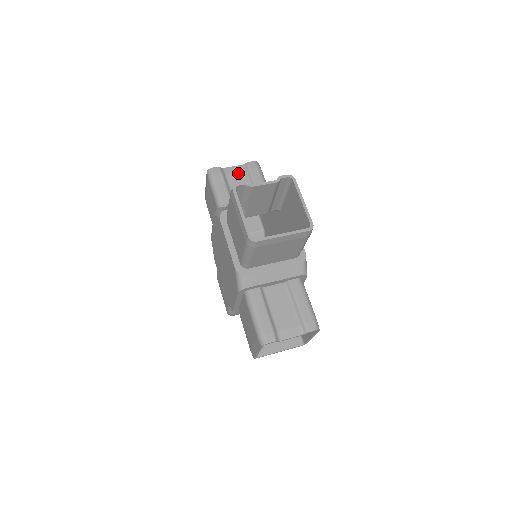
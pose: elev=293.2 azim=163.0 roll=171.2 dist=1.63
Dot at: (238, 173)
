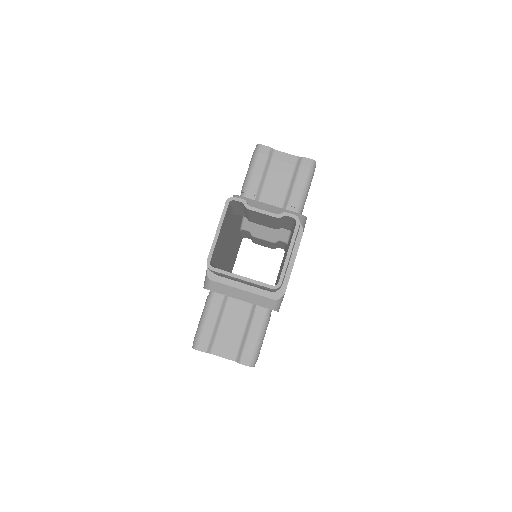
Dot at: (286, 164)
